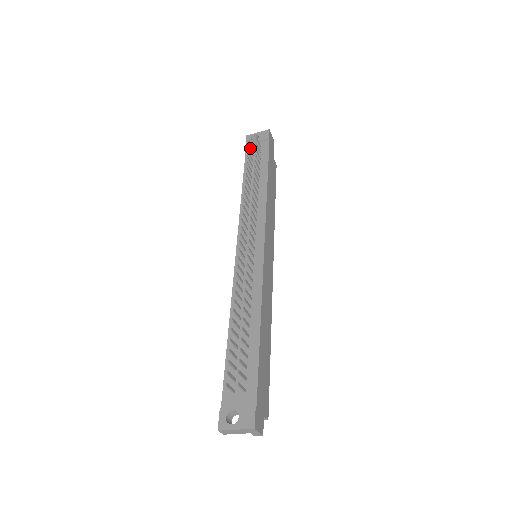
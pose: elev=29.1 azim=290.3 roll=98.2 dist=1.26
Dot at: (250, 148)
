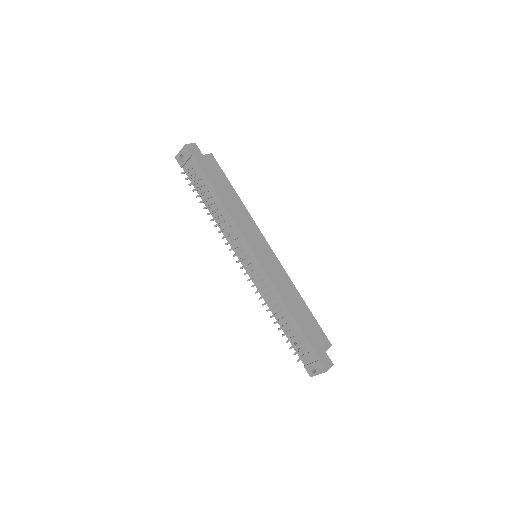
Dot at: (188, 177)
